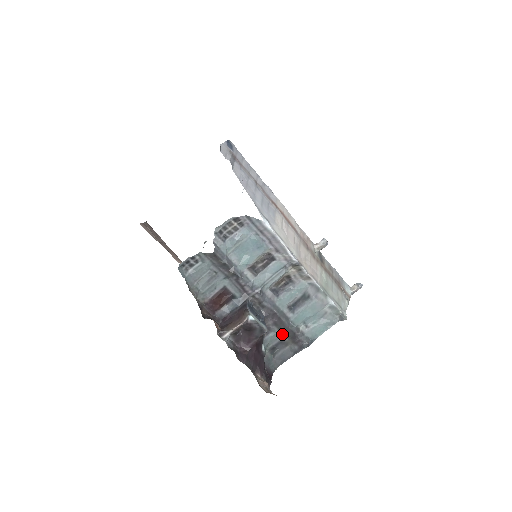
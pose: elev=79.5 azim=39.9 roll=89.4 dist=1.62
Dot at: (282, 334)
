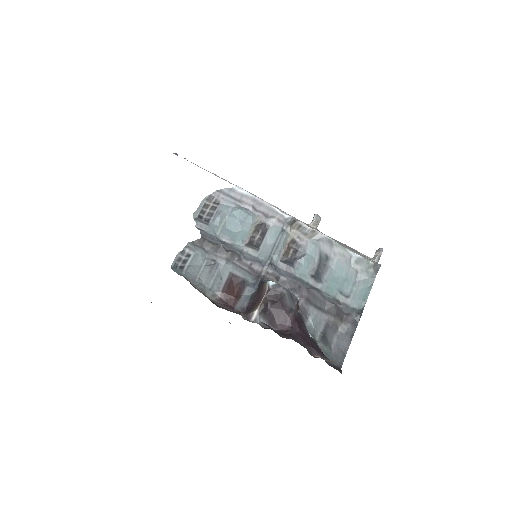
Dot at: (323, 313)
